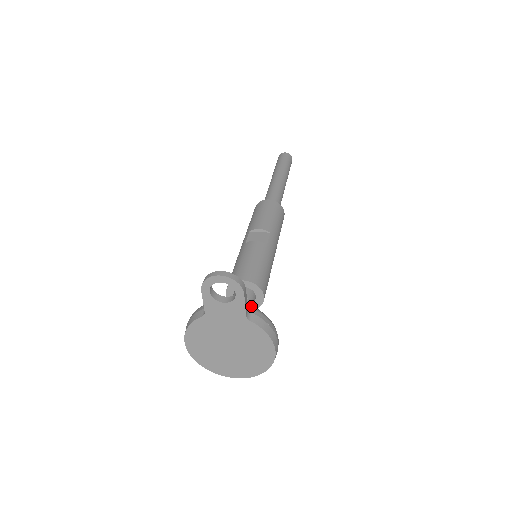
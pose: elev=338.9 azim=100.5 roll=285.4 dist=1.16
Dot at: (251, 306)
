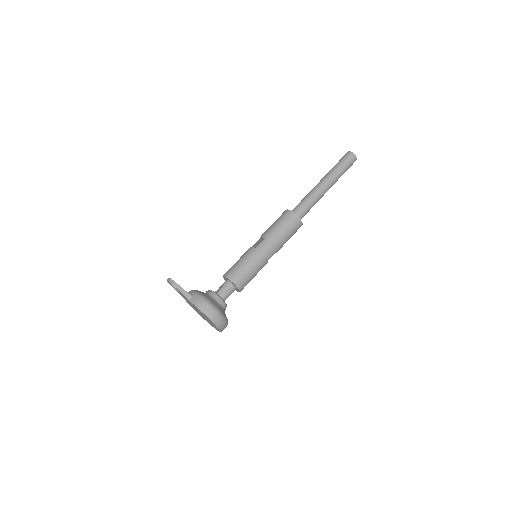
Dot at: (196, 293)
